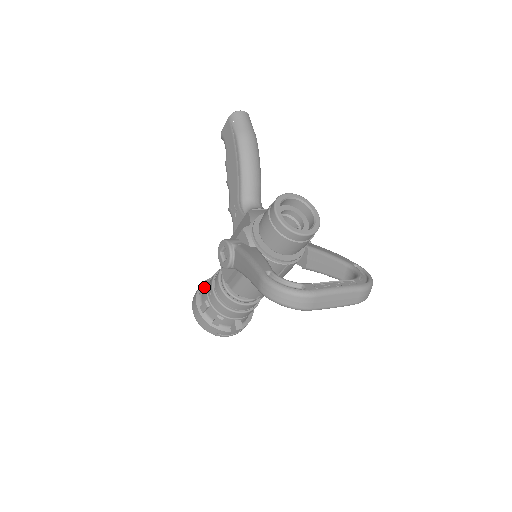
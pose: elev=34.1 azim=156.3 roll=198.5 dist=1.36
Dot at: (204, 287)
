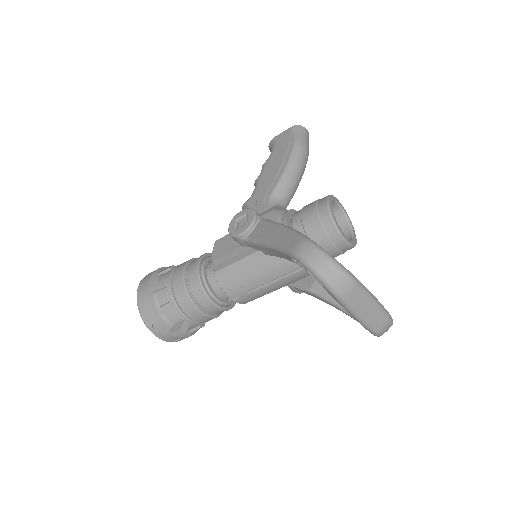
Dot at: (170, 267)
